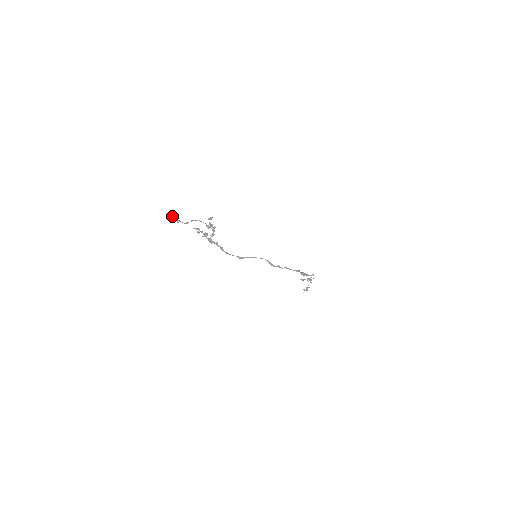
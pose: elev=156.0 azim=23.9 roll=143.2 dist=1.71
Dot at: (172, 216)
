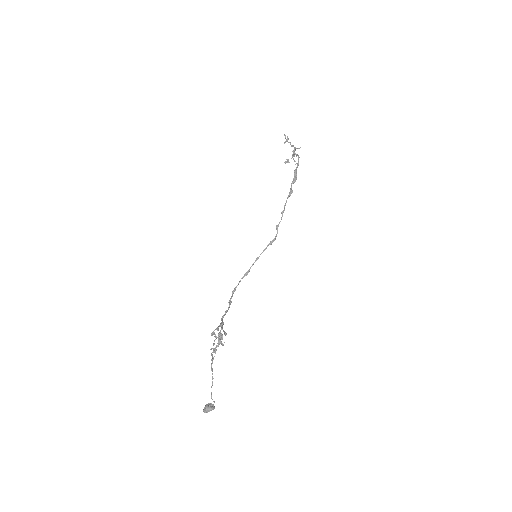
Dot at: occluded
